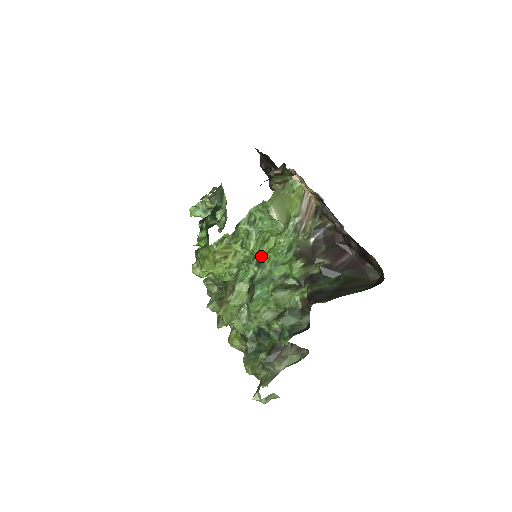
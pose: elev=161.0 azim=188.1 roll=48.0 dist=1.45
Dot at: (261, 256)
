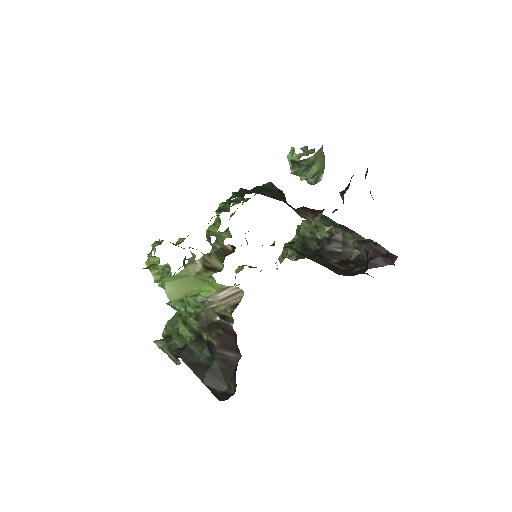
Dot at: occluded
